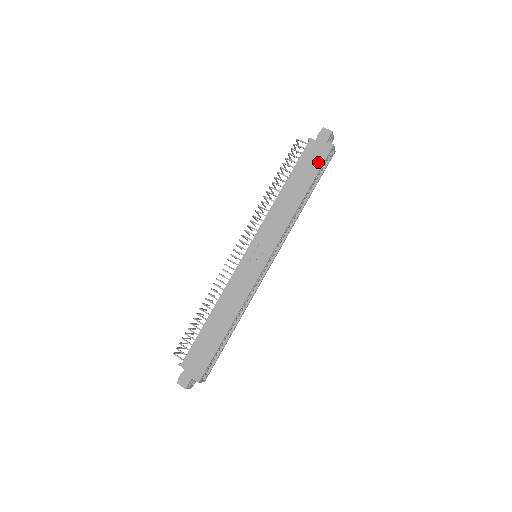
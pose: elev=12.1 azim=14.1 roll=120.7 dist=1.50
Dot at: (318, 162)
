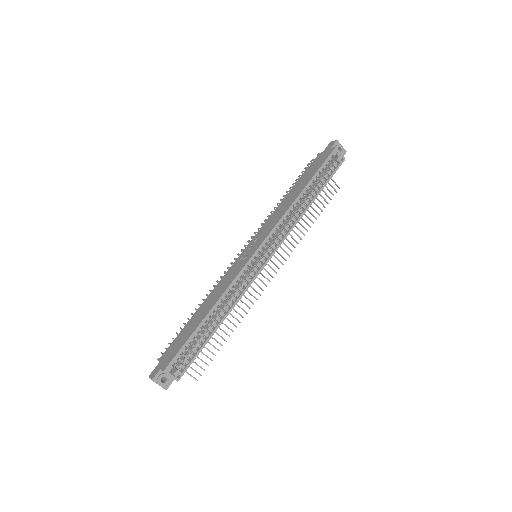
Dot at: (320, 164)
